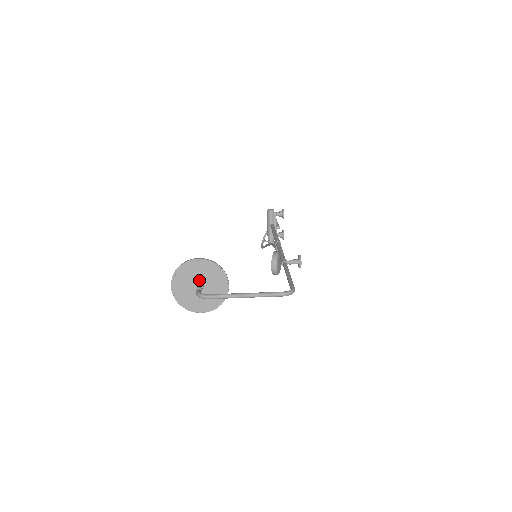
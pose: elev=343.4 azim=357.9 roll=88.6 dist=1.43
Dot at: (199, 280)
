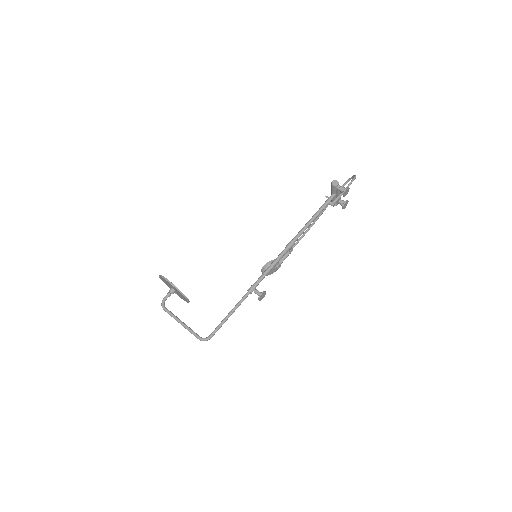
Dot at: (172, 287)
